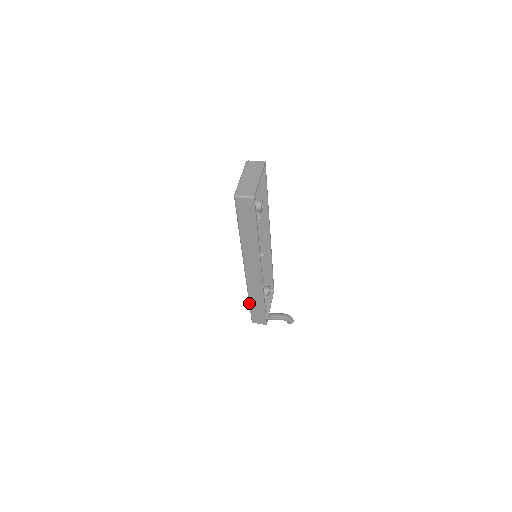
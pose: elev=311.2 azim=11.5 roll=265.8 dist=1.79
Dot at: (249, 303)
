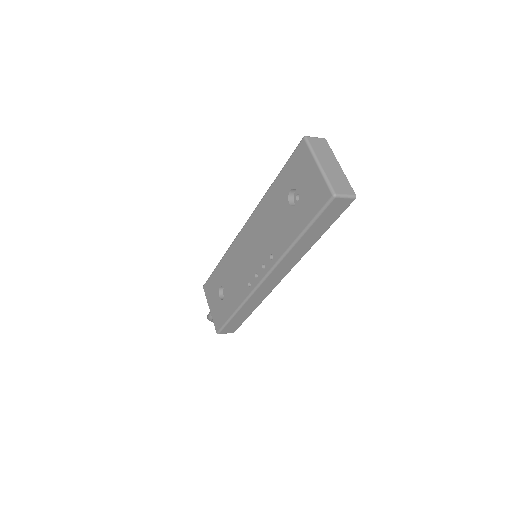
Dot at: (234, 315)
